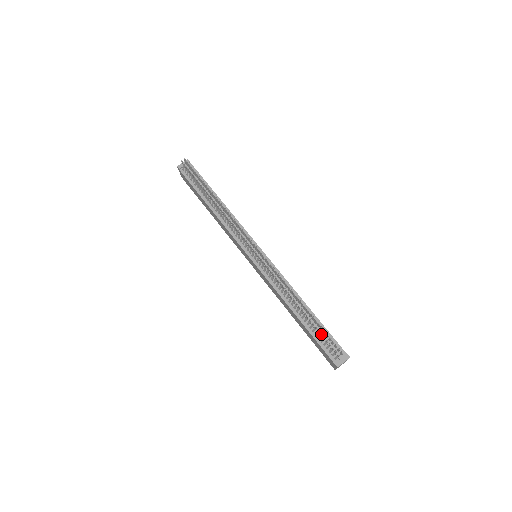
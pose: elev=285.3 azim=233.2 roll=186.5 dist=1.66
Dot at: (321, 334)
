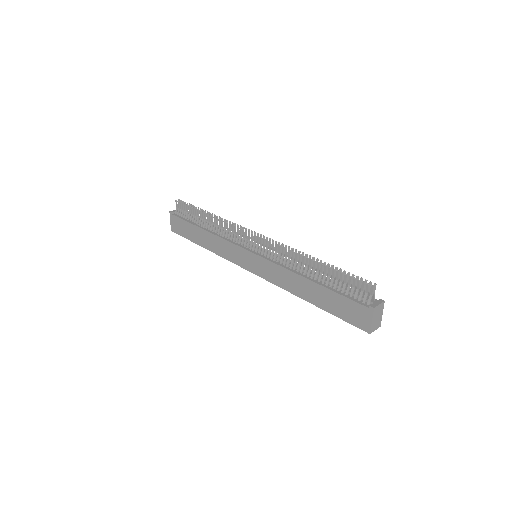
Dot at: (346, 274)
